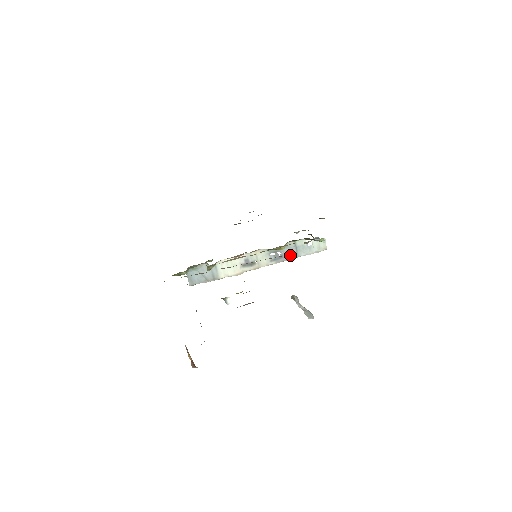
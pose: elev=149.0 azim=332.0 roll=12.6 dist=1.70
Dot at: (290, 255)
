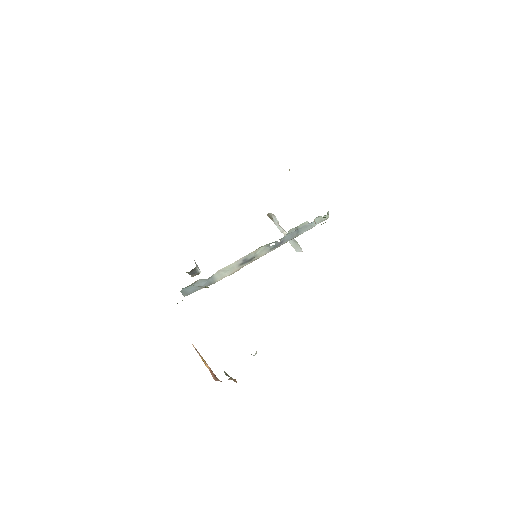
Dot at: (290, 238)
